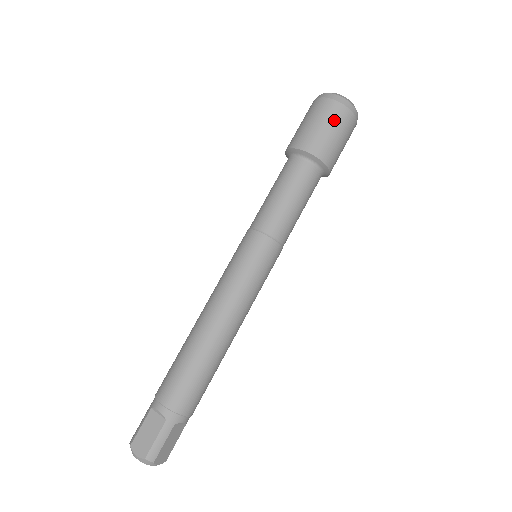
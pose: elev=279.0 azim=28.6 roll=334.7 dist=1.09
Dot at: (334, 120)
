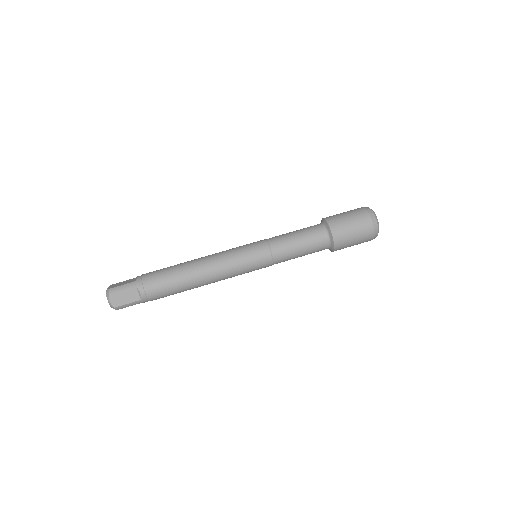
Dot at: (362, 239)
